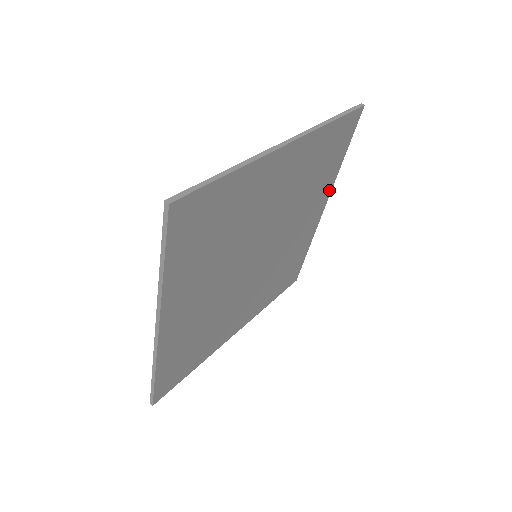
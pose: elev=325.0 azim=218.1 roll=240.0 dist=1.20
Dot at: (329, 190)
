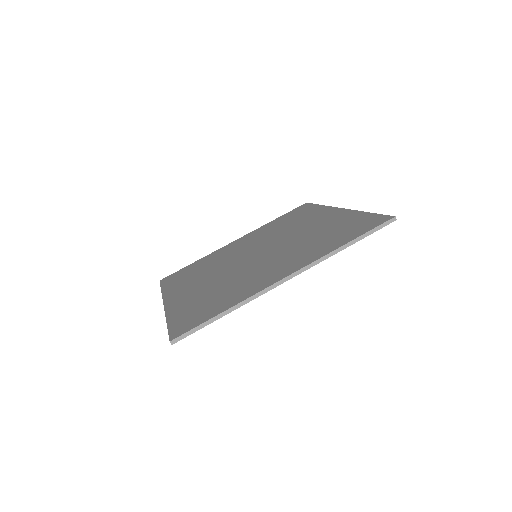
Dot at: occluded
